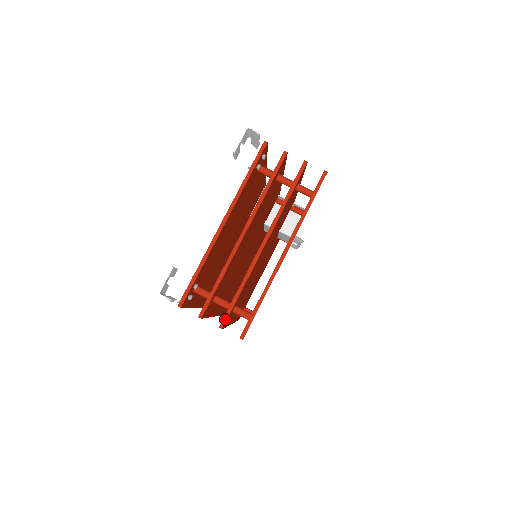
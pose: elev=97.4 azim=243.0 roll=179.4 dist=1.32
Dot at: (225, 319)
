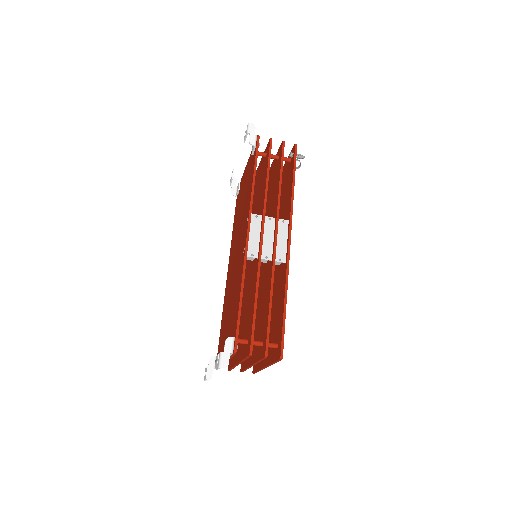
Dot at: occluded
